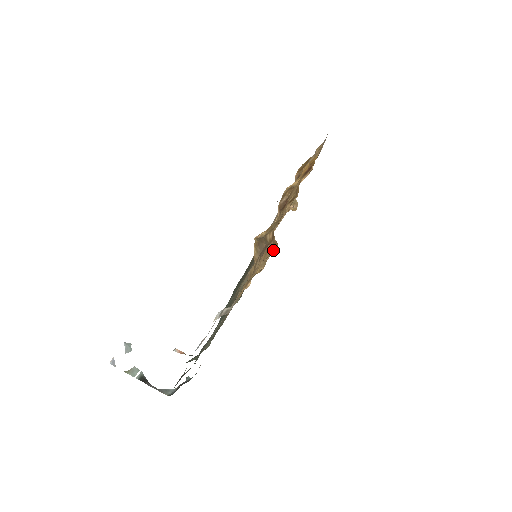
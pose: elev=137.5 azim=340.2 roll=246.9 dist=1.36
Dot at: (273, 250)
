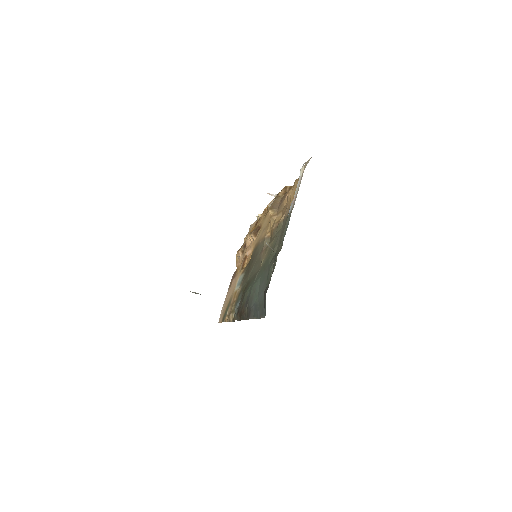
Dot at: occluded
